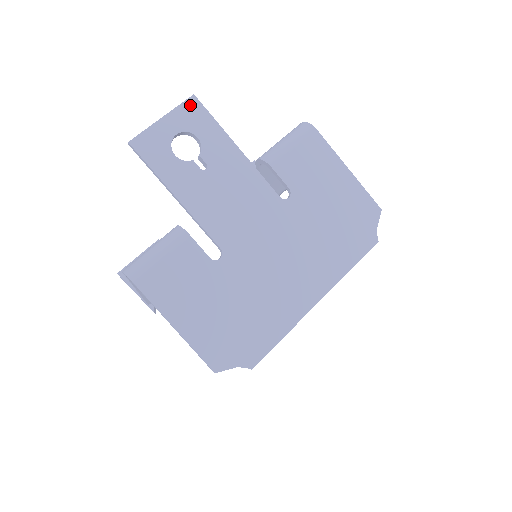
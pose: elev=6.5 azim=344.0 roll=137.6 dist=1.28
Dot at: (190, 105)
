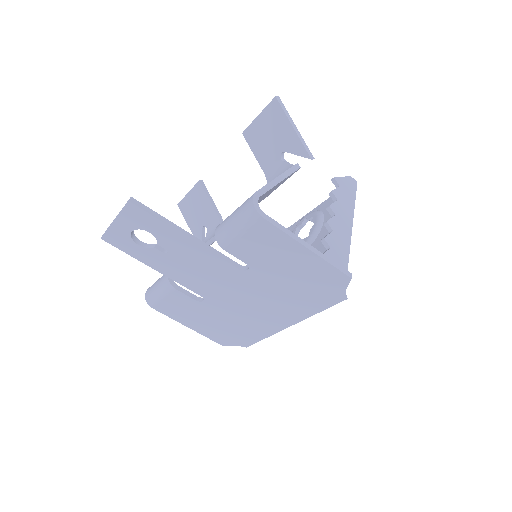
Dot at: (130, 210)
